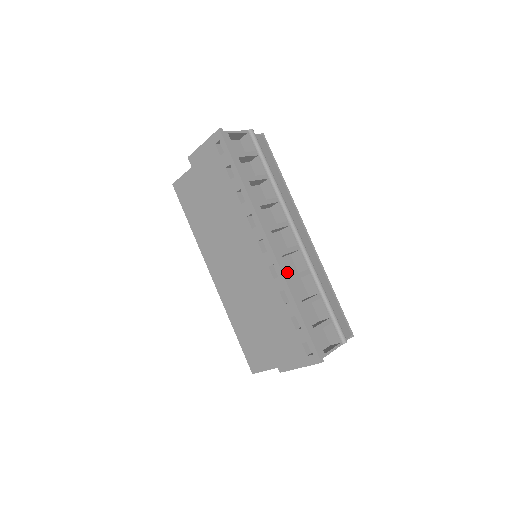
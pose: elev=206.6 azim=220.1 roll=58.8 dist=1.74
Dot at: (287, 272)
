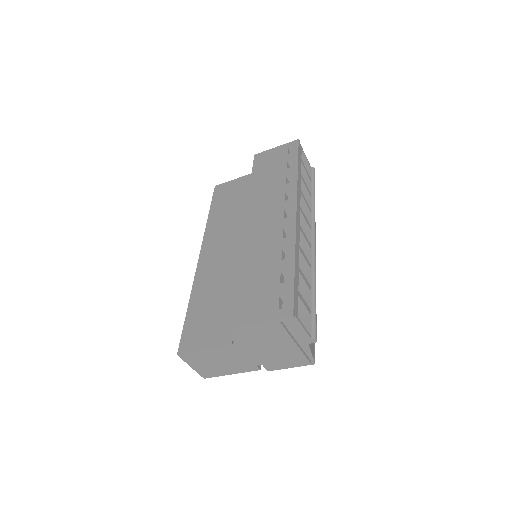
Dot at: (298, 239)
